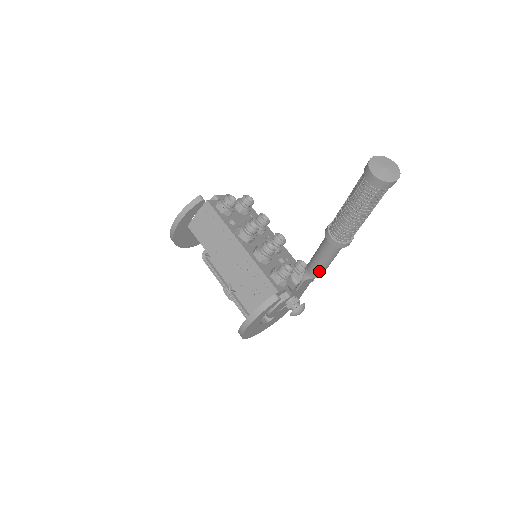
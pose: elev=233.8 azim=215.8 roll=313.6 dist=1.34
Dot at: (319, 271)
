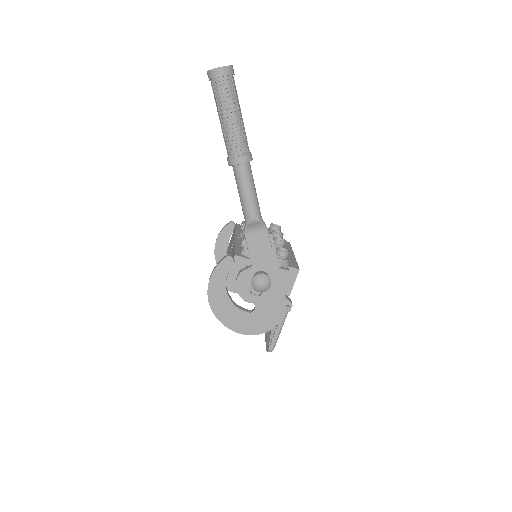
Dot at: (245, 211)
